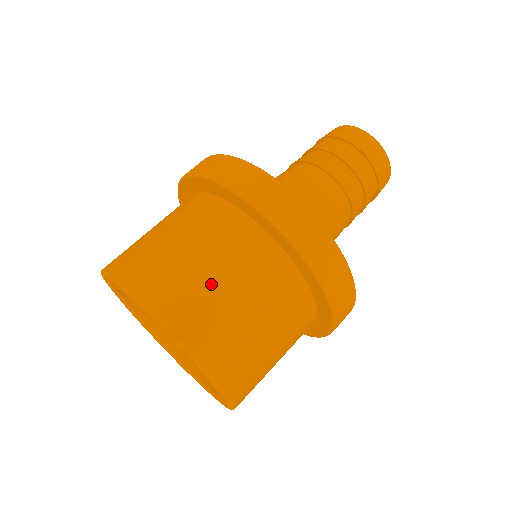
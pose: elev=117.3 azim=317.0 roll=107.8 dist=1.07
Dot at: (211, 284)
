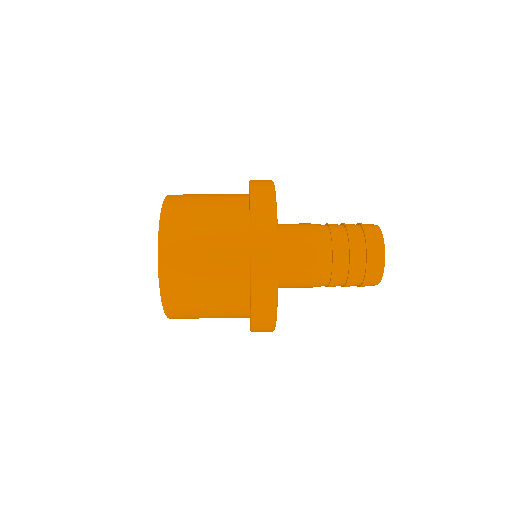
Dot at: (198, 225)
